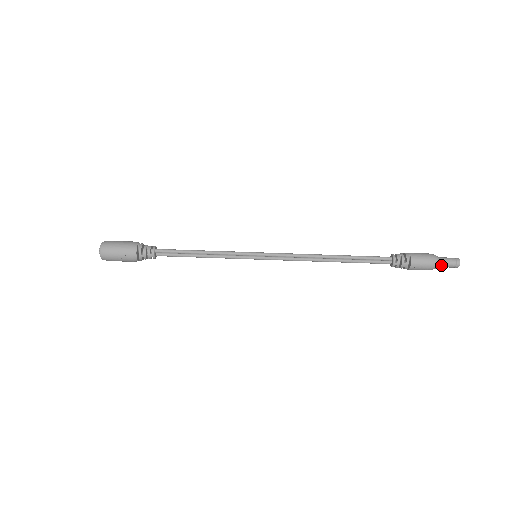
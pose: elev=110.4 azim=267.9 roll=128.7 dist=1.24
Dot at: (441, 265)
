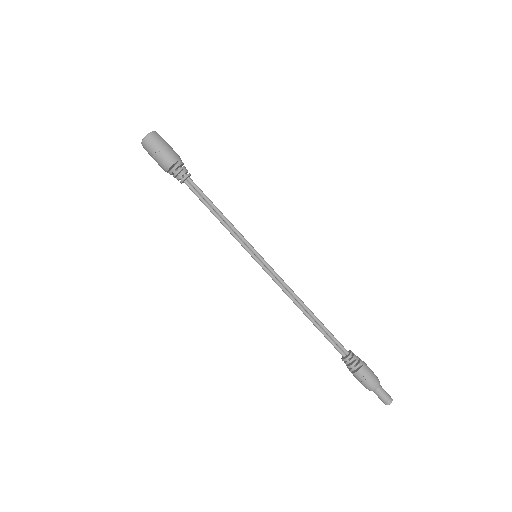
Dot at: (377, 392)
